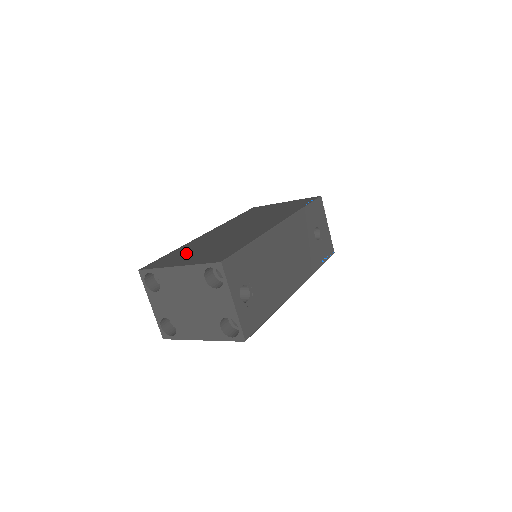
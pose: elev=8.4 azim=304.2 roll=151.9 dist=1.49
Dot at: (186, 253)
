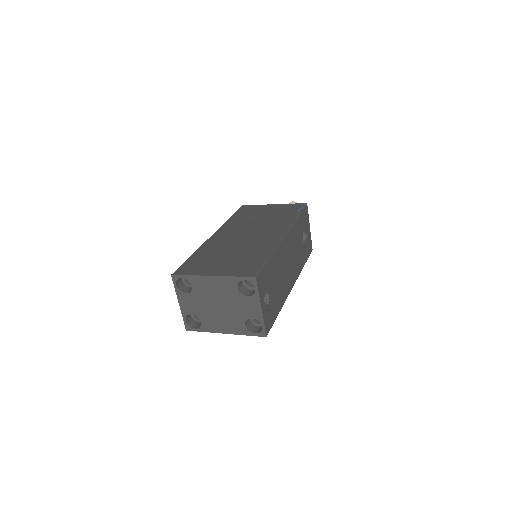
Dot at: (210, 260)
